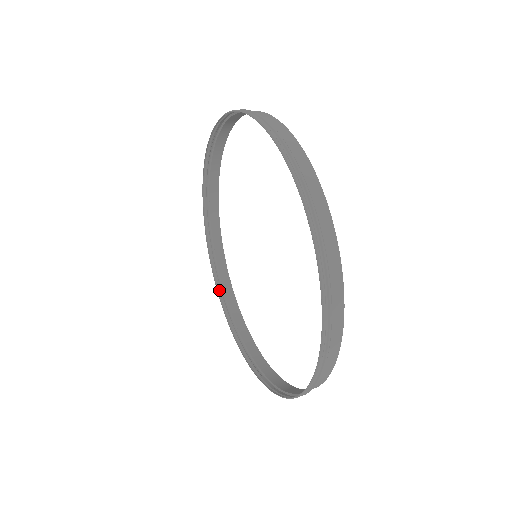
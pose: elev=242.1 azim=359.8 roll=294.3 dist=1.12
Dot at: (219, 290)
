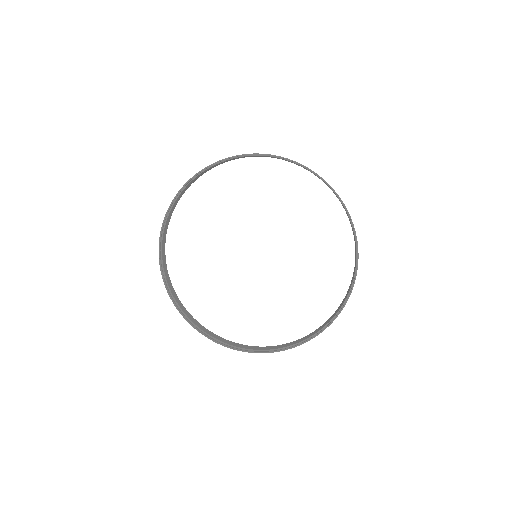
Dot at: (242, 350)
